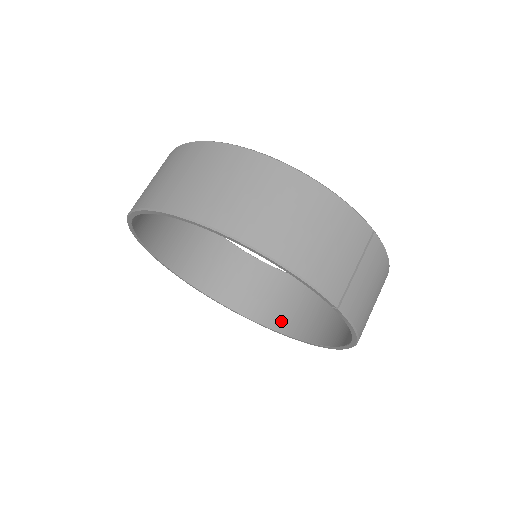
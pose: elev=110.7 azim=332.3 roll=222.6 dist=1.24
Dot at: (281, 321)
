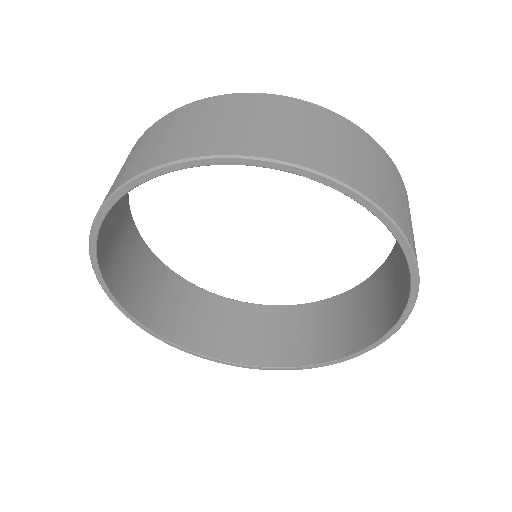
Dot at: (275, 355)
